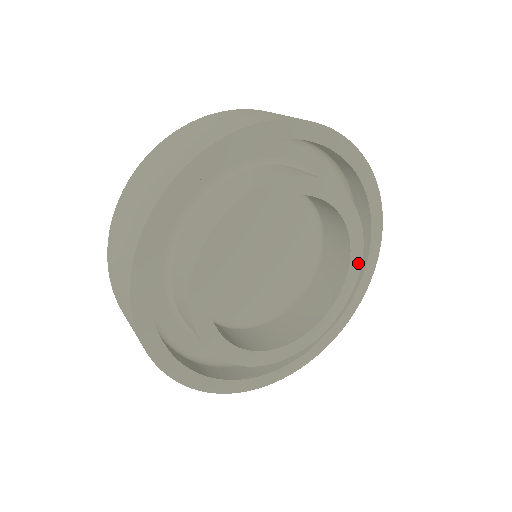
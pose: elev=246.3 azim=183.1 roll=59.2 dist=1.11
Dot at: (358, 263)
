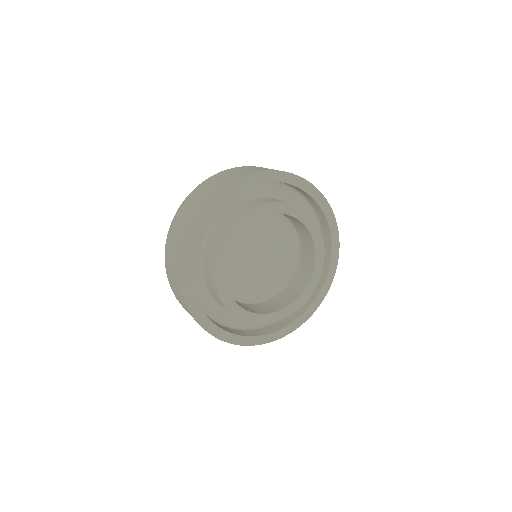
Dot at: (294, 208)
